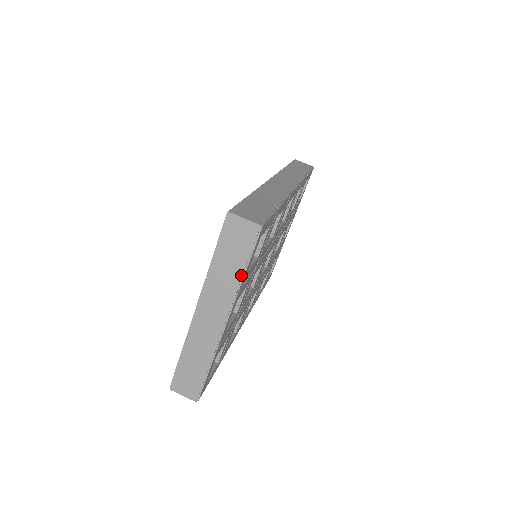
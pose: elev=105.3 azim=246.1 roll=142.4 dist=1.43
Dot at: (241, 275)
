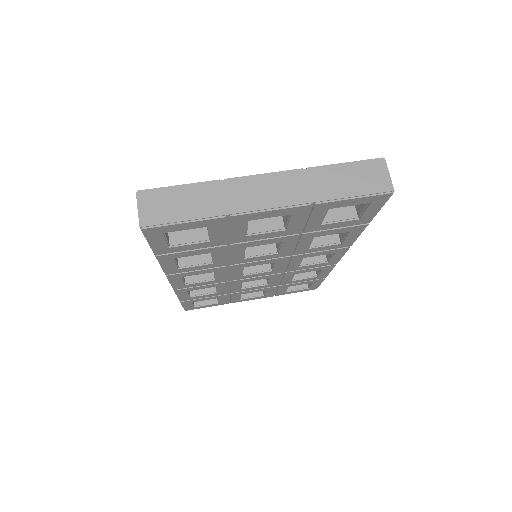
Dot at: (334, 198)
